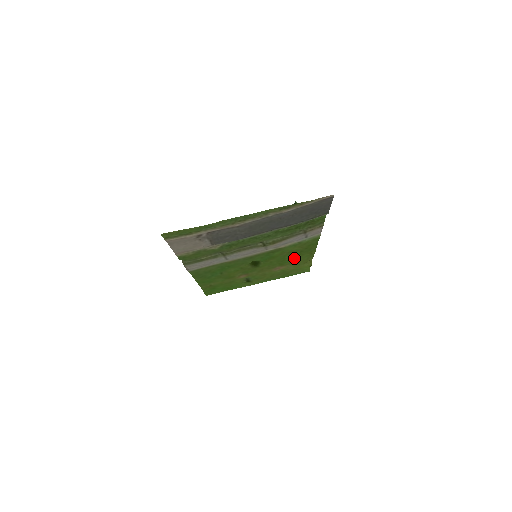
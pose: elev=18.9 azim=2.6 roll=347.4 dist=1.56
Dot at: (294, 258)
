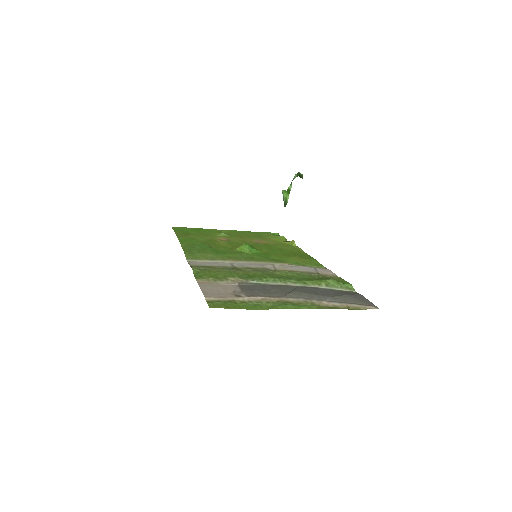
Dot at: (283, 249)
